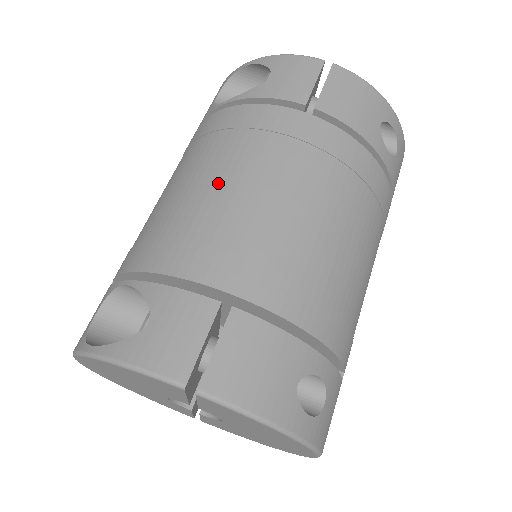
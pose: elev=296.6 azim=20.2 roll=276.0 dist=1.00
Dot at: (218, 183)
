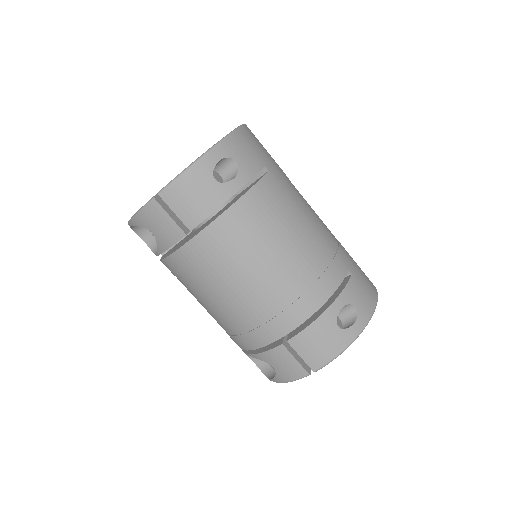
Dot at: (217, 304)
